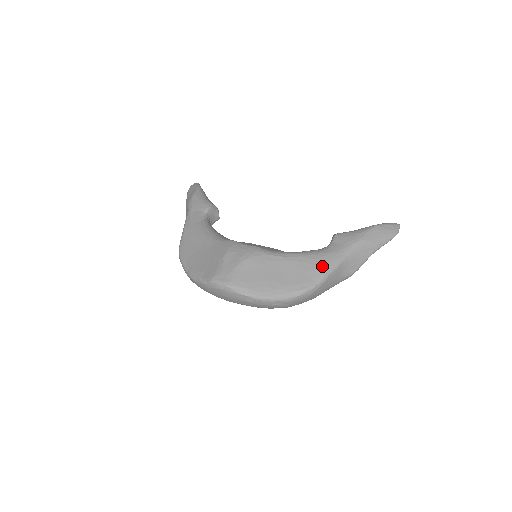
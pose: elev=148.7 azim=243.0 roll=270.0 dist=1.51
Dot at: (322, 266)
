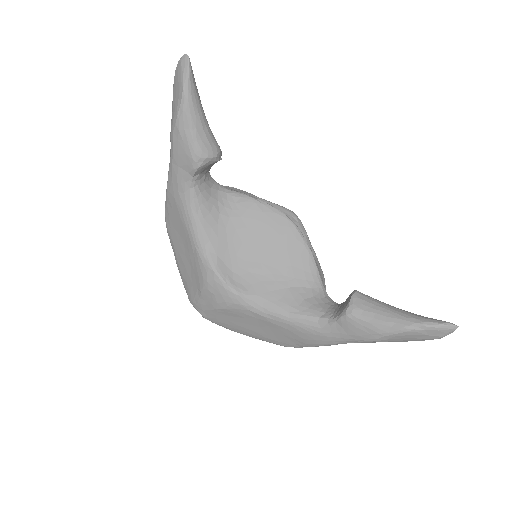
Dot at: (309, 342)
